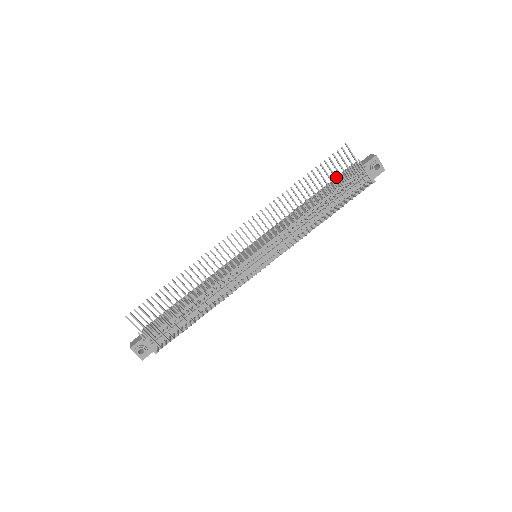
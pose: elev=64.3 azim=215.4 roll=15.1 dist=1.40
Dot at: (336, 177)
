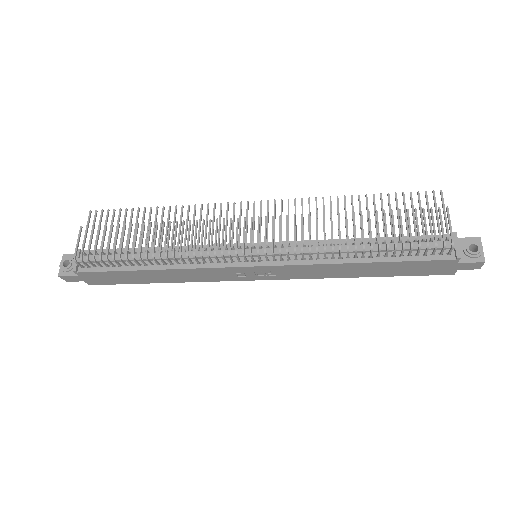
Dot at: occluded
